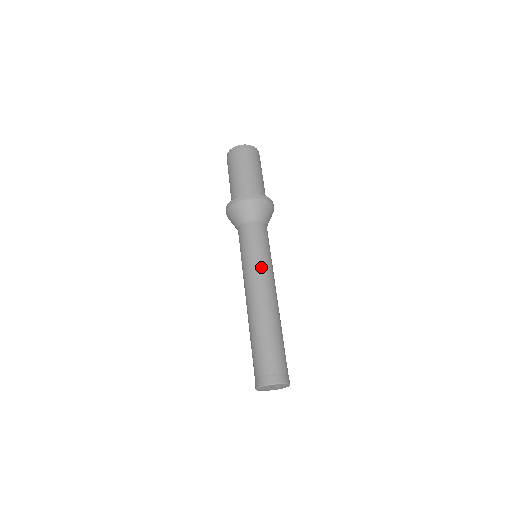
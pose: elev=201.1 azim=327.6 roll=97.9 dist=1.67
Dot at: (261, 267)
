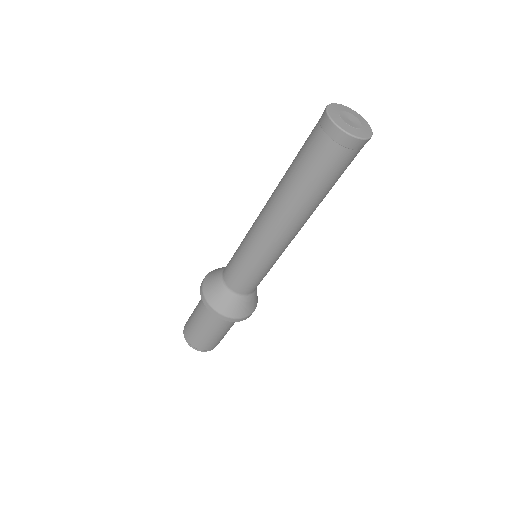
Dot at: occluded
